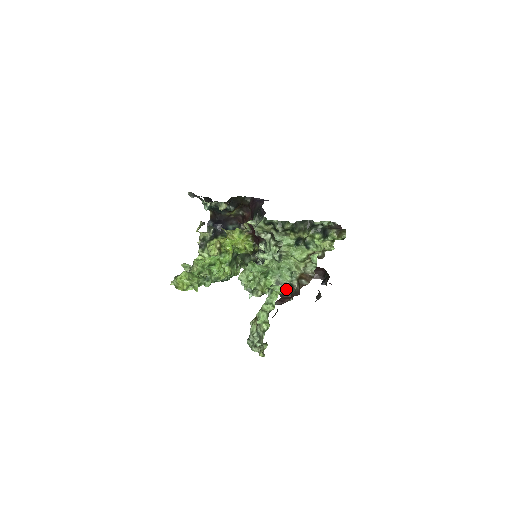
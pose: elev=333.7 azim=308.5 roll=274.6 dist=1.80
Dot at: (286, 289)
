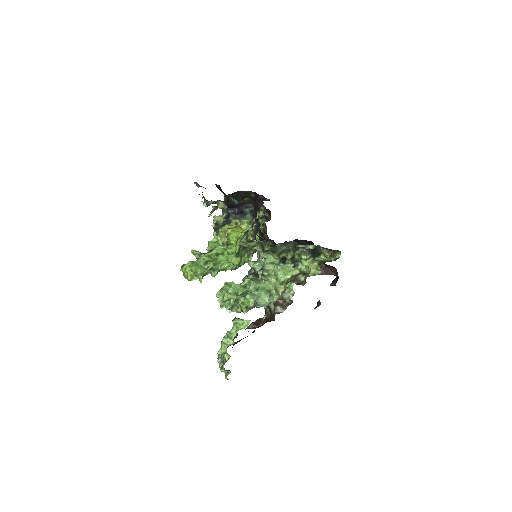
Dot at: (266, 309)
